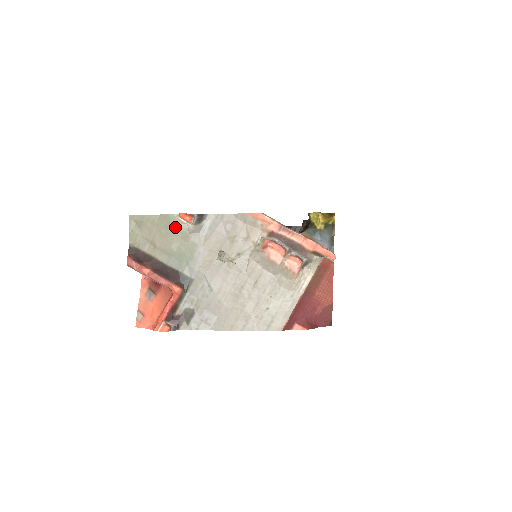
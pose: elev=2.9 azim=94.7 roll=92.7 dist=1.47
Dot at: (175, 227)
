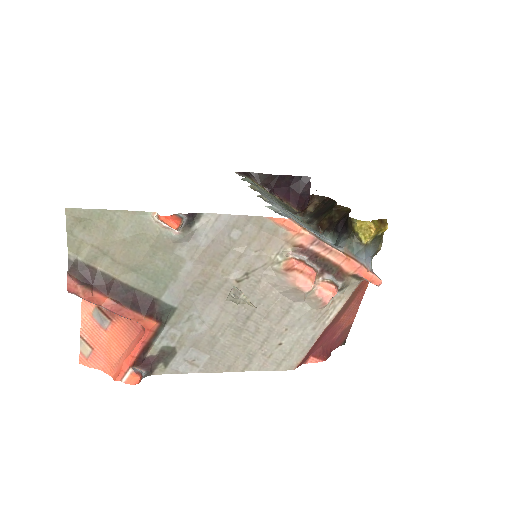
Dot at: (149, 232)
